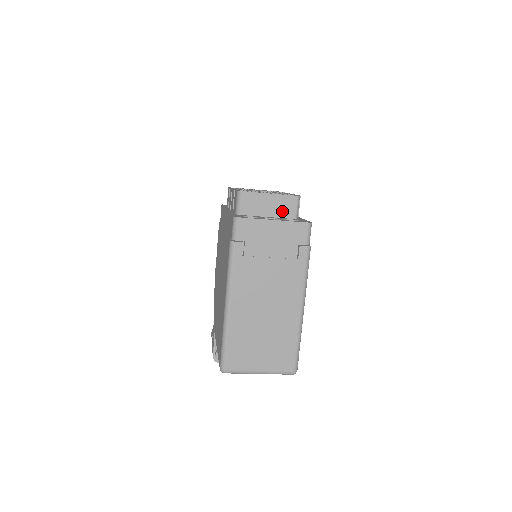
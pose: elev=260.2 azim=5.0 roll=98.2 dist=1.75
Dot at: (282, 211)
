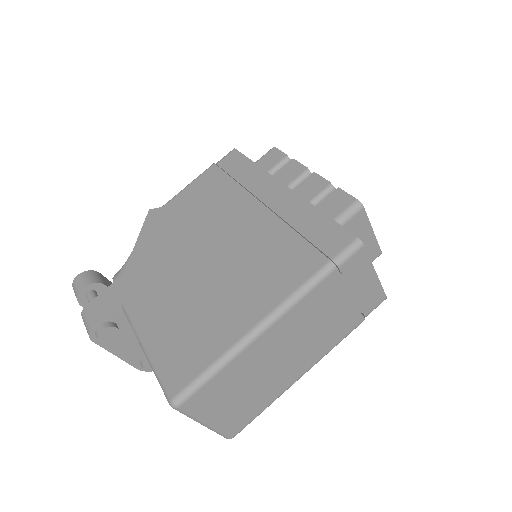
Dot at: occluded
